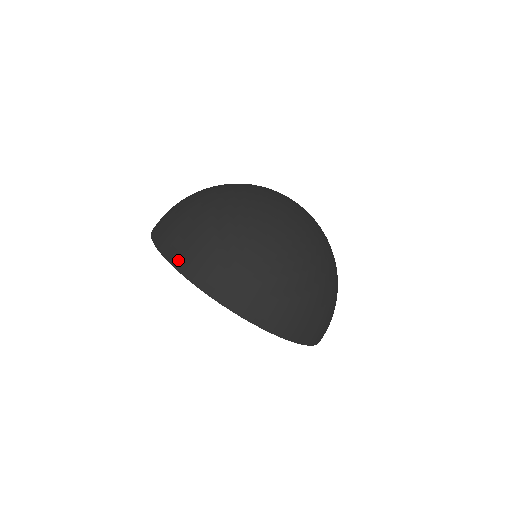
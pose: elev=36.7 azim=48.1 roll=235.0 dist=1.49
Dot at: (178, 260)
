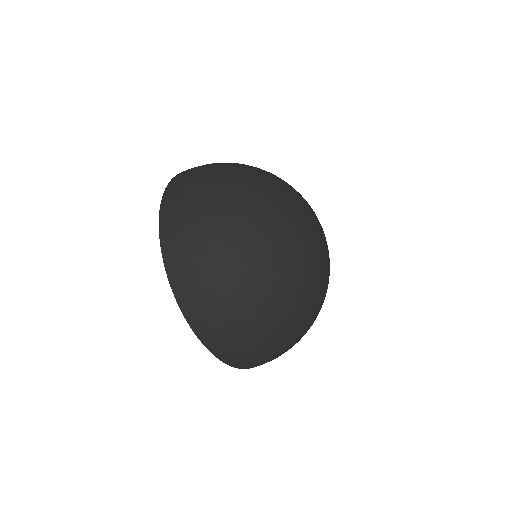
Dot at: (166, 207)
